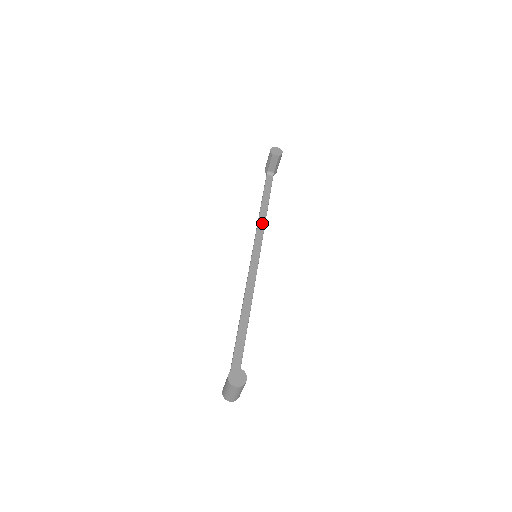
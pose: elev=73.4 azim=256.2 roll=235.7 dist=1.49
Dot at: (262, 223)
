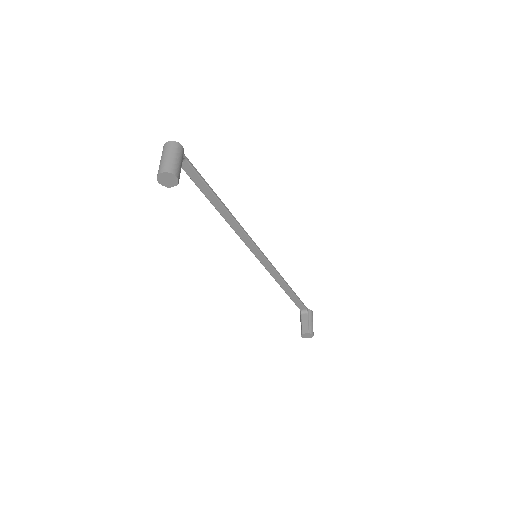
Dot at: (232, 222)
